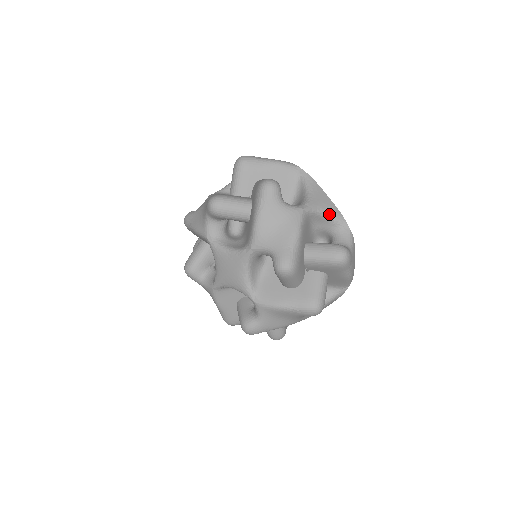
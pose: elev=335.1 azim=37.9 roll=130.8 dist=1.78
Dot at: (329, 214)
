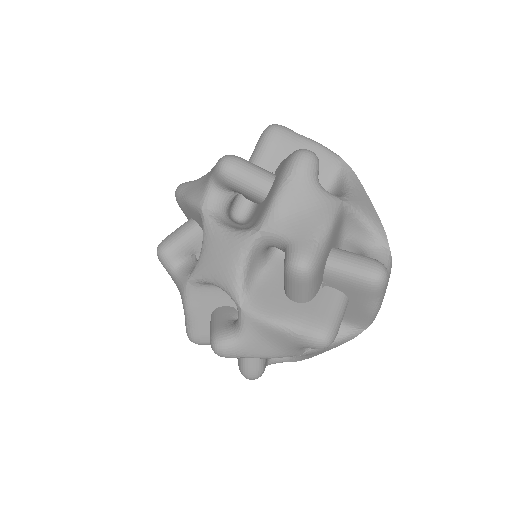
Dot at: (369, 222)
